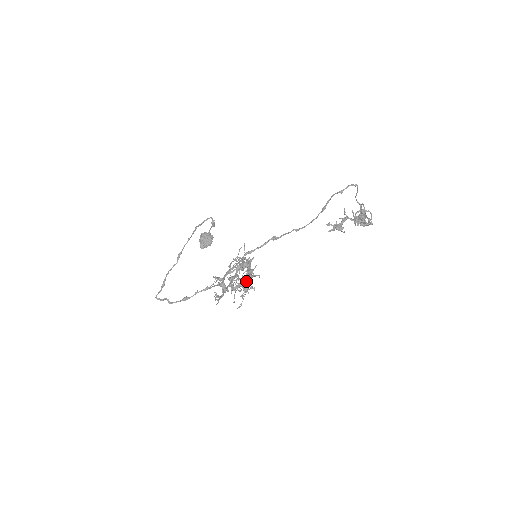
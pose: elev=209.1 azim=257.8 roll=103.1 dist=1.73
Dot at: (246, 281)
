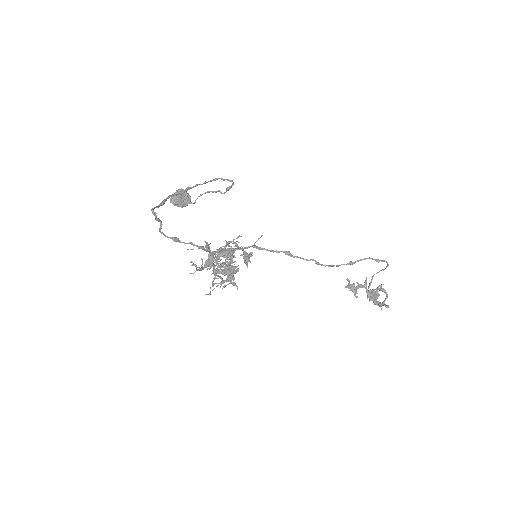
Dot at: (234, 273)
